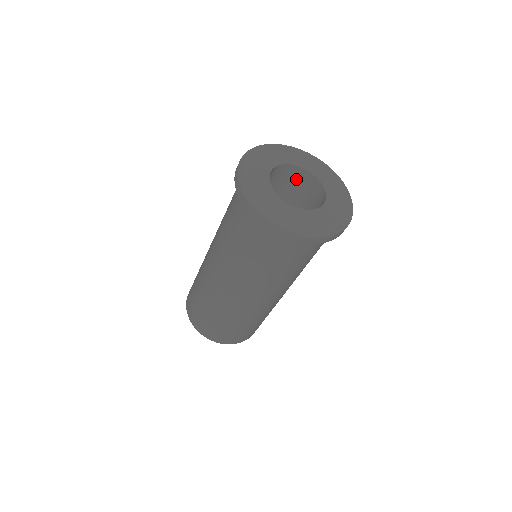
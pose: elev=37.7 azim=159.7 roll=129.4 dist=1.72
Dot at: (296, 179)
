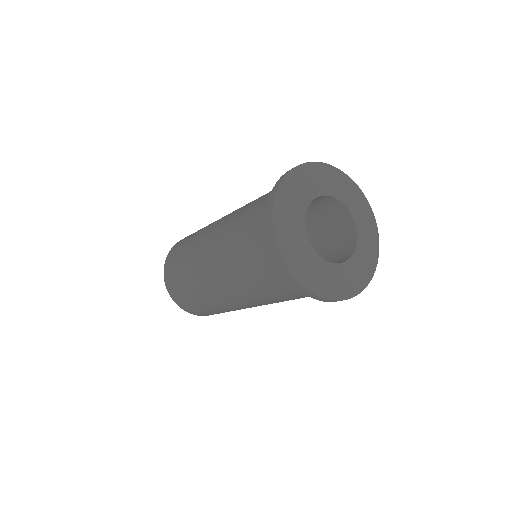
Dot at: occluded
